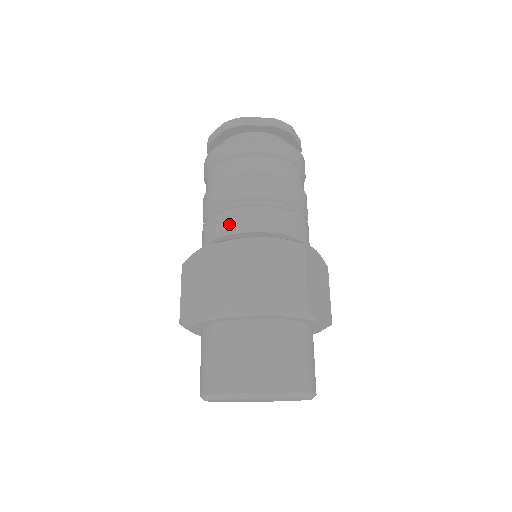
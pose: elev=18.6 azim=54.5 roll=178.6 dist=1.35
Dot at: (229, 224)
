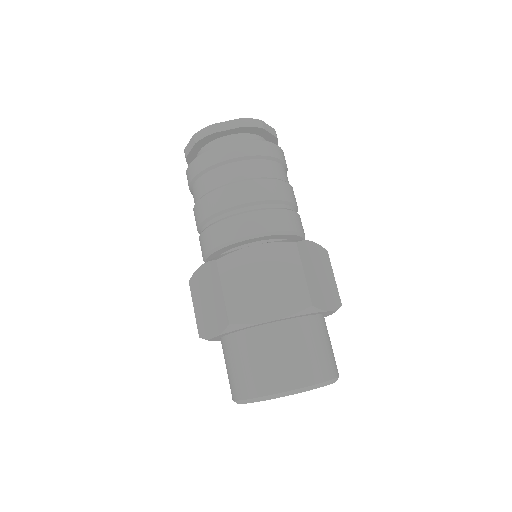
Dot at: (221, 237)
